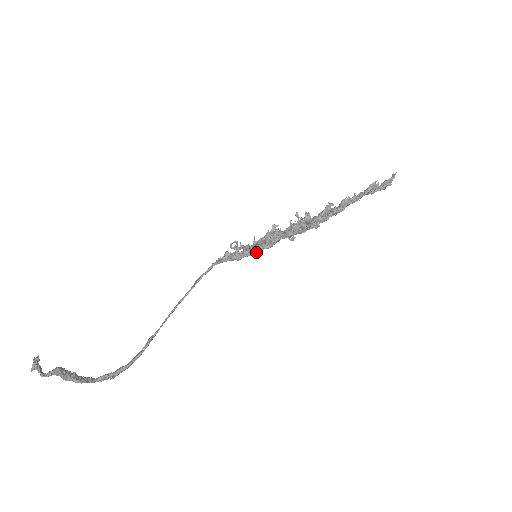
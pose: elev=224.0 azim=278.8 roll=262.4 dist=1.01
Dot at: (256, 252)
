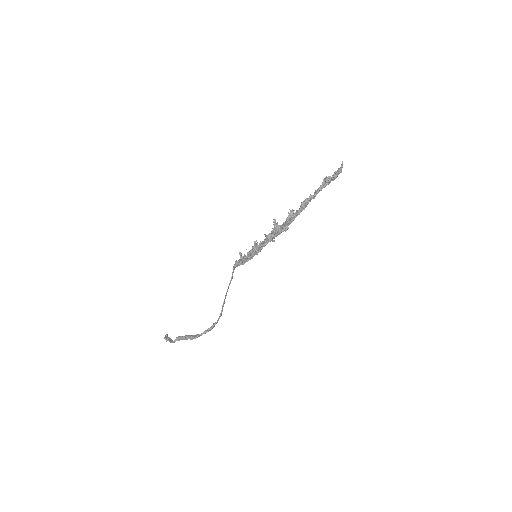
Dot at: (252, 257)
